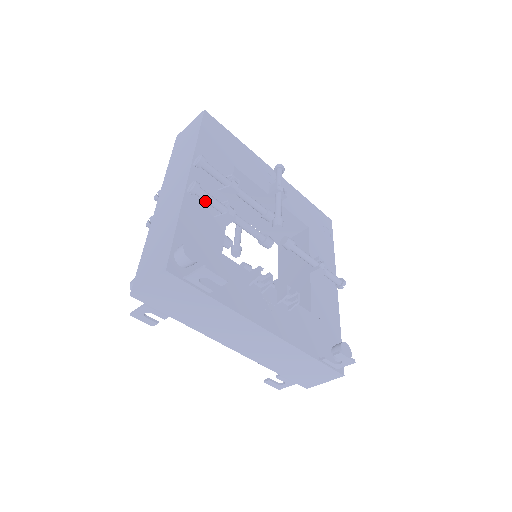
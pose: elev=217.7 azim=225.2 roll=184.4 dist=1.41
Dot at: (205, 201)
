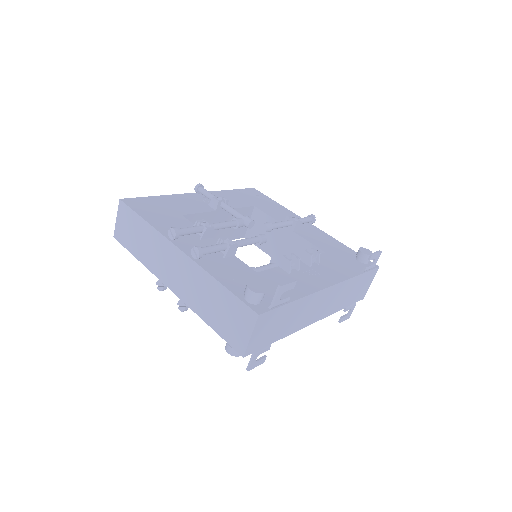
Dot at: (210, 253)
